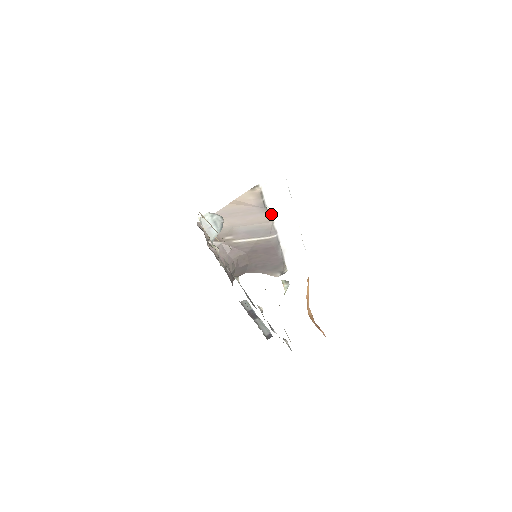
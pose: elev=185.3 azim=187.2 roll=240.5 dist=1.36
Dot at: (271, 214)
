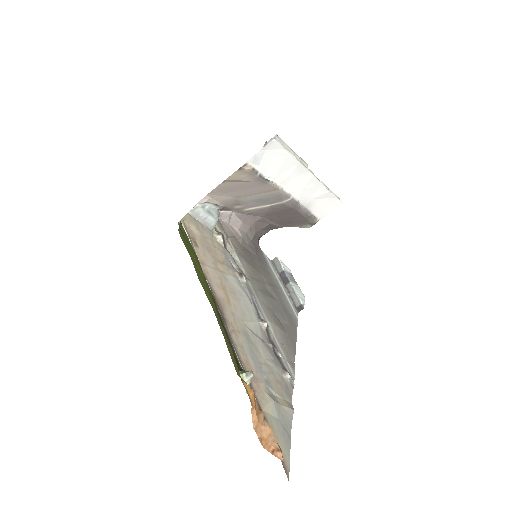
Dot at: (276, 182)
